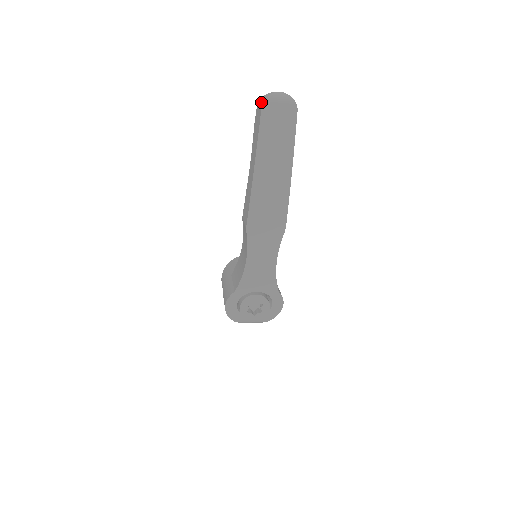
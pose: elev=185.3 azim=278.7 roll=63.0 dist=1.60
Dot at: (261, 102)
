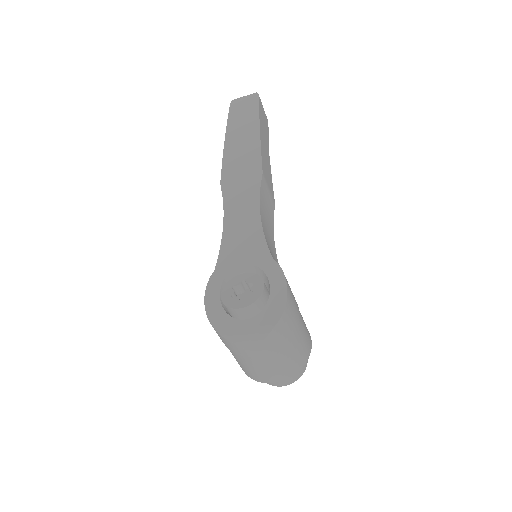
Dot at: occluded
